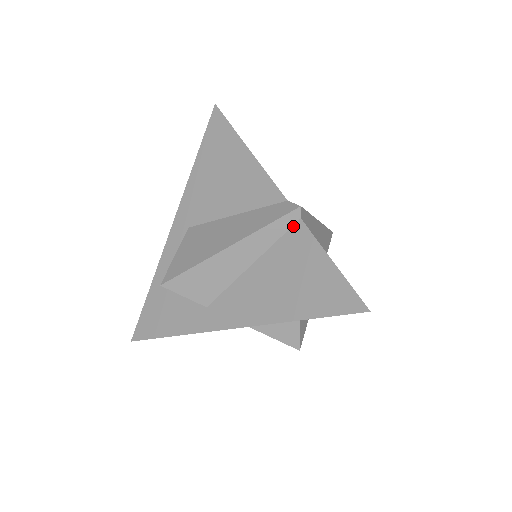
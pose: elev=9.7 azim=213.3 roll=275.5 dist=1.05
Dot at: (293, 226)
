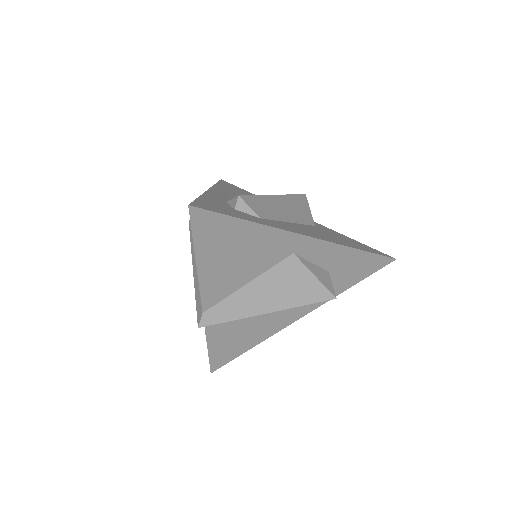
Dot at: occluded
